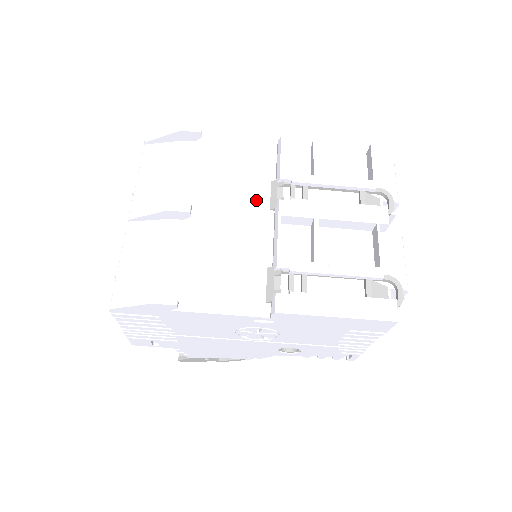
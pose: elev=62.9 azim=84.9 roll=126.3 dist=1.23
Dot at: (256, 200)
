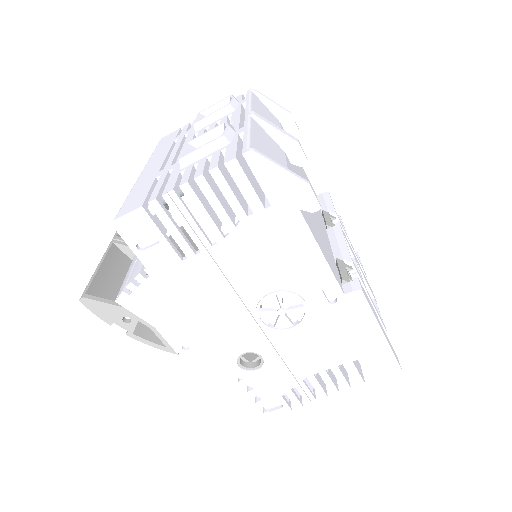
Dot at: occluded
